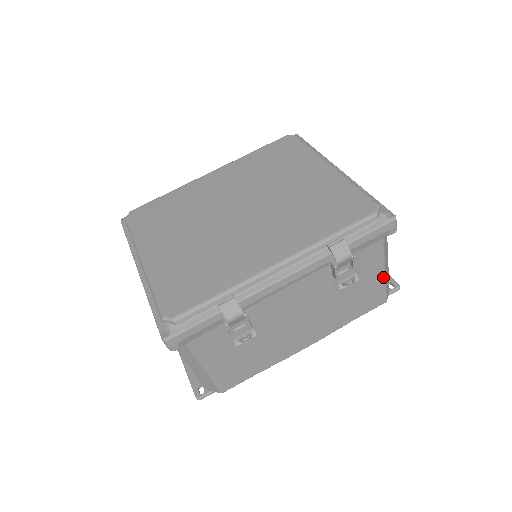
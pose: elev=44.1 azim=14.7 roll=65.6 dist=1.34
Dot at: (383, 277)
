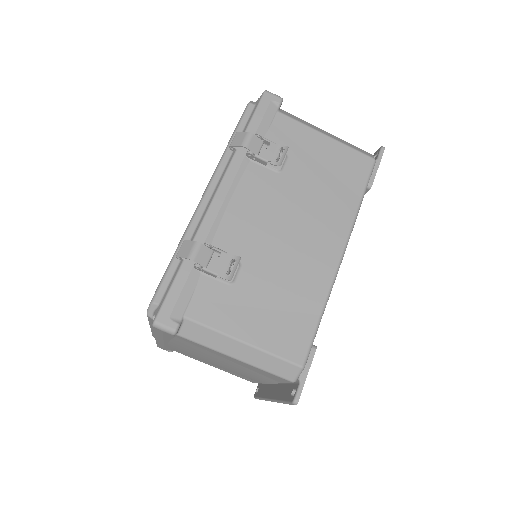
Dot at: (332, 141)
